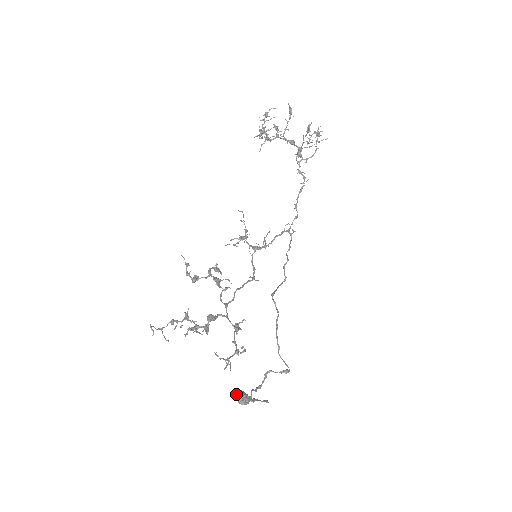
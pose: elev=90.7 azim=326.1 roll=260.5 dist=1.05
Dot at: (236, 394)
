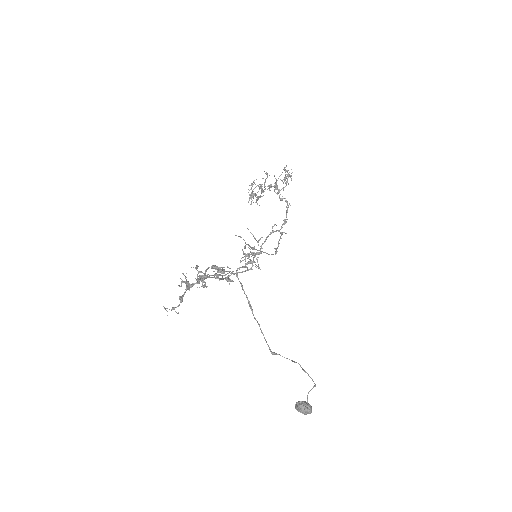
Dot at: (295, 405)
